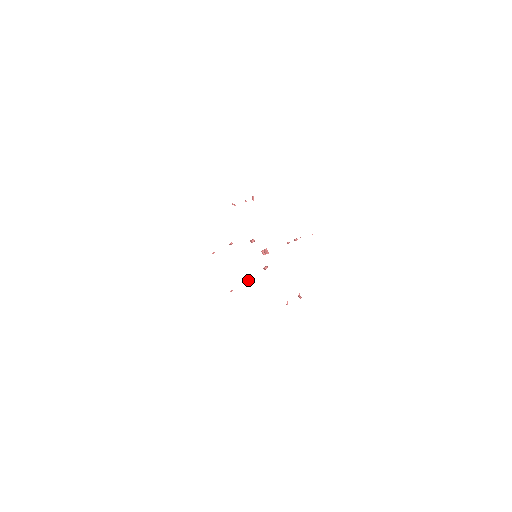
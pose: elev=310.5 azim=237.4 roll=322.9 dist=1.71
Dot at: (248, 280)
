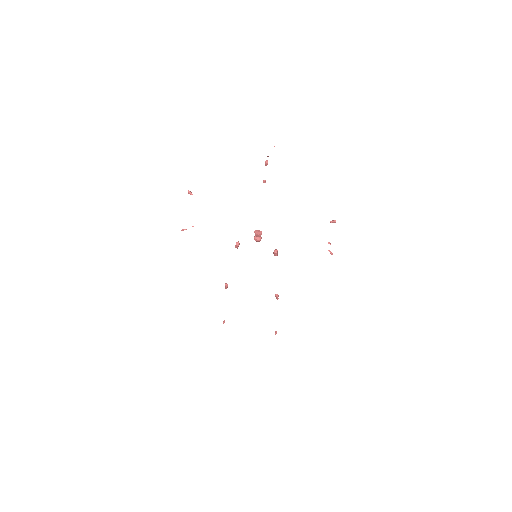
Dot at: (276, 296)
